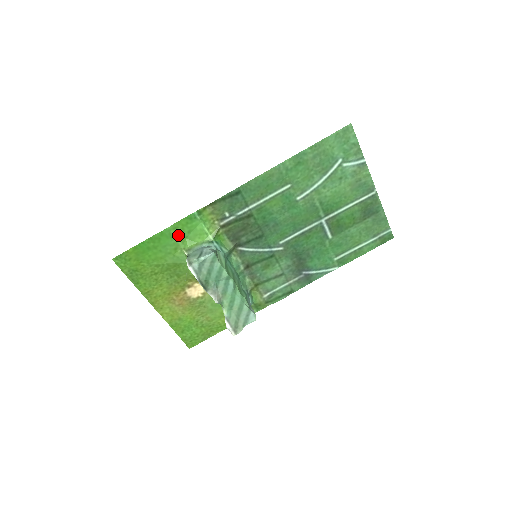
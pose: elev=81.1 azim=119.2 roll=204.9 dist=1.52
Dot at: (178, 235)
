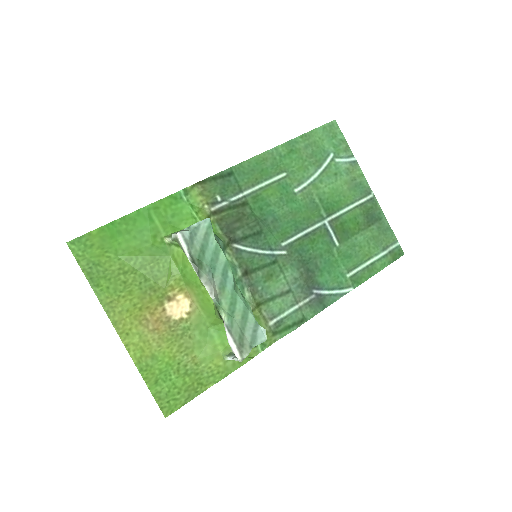
Dot at: (159, 218)
